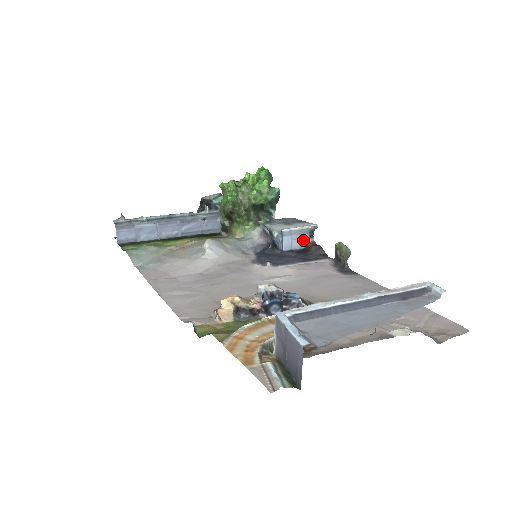
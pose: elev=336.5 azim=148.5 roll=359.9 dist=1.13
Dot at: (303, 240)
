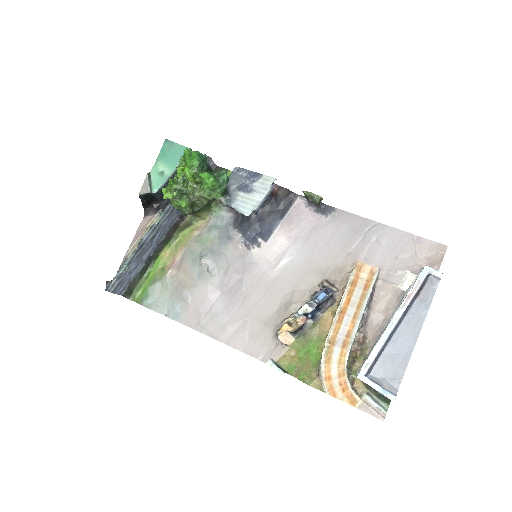
Dot at: occluded
